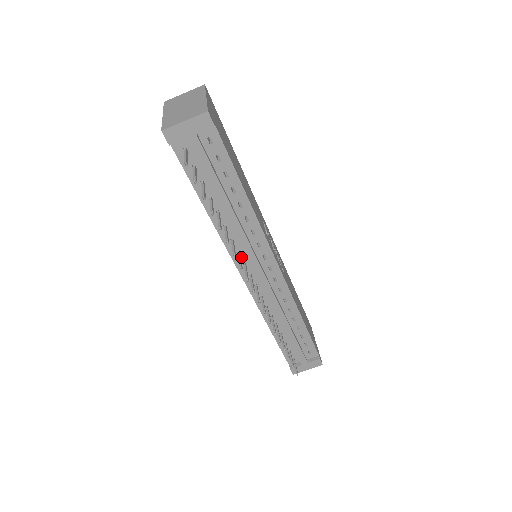
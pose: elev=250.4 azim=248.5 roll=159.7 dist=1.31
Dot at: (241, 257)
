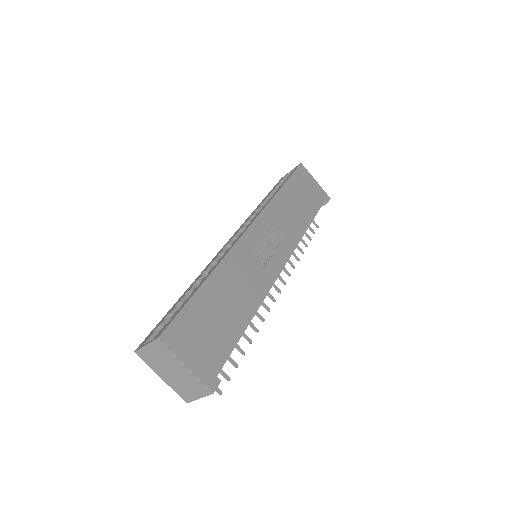
Dot at: occluded
